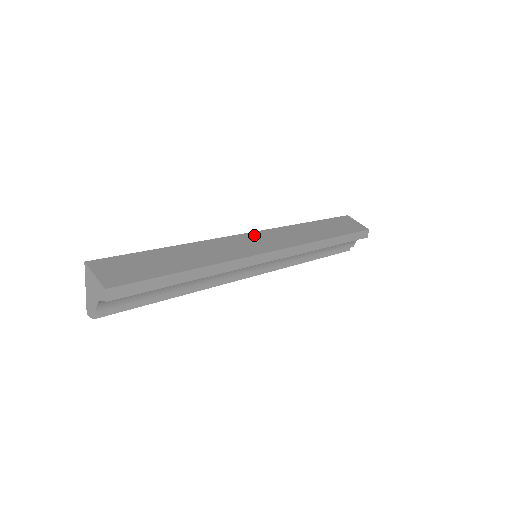
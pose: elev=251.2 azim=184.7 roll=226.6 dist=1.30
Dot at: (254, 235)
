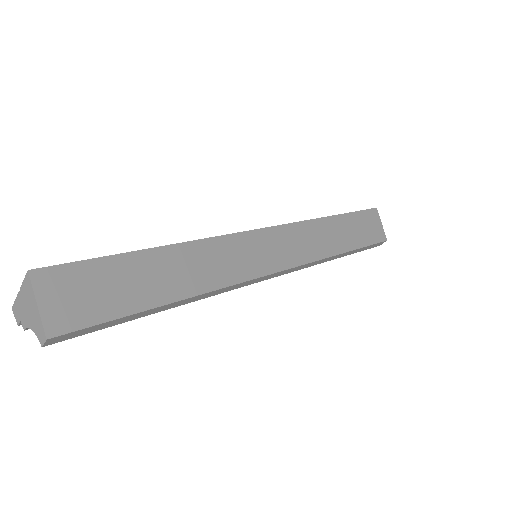
Dot at: (268, 235)
